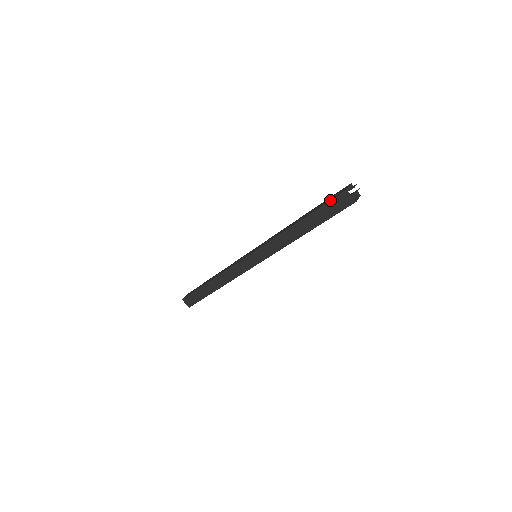
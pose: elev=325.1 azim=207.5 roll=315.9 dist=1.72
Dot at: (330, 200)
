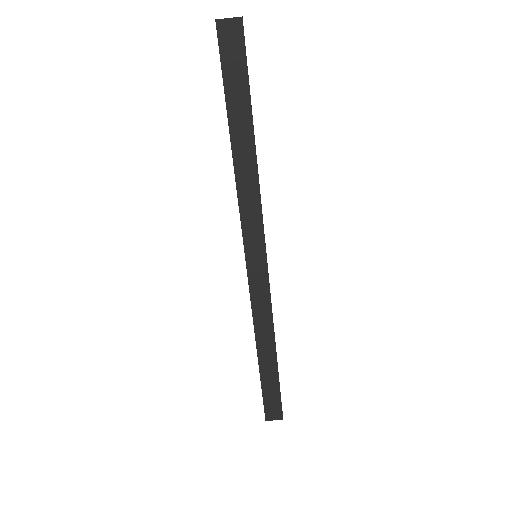
Dot at: (220, 60)
